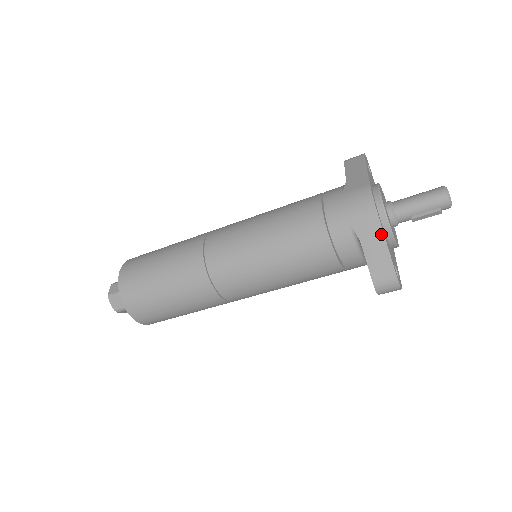
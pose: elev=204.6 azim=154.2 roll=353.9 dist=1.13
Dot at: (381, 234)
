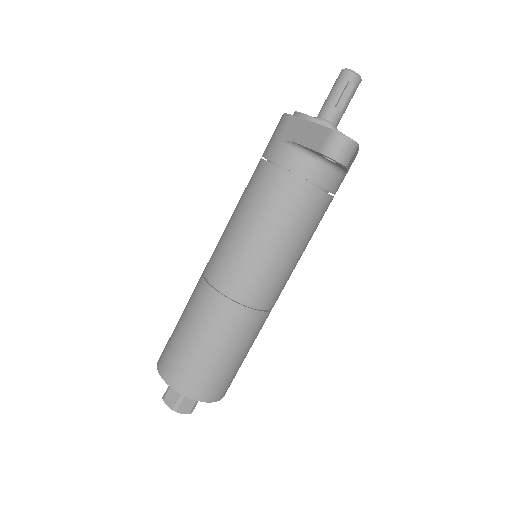
Dot at: (303, 122)
